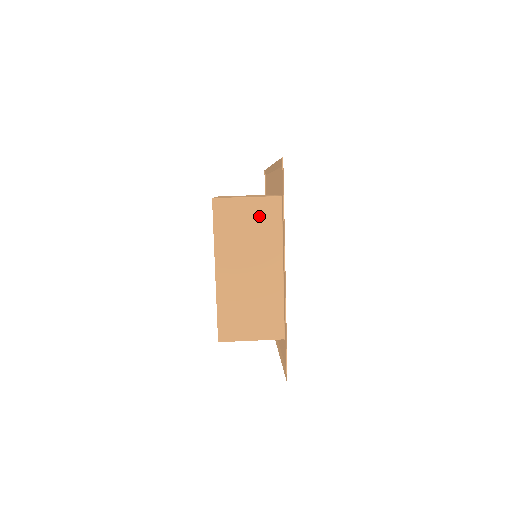
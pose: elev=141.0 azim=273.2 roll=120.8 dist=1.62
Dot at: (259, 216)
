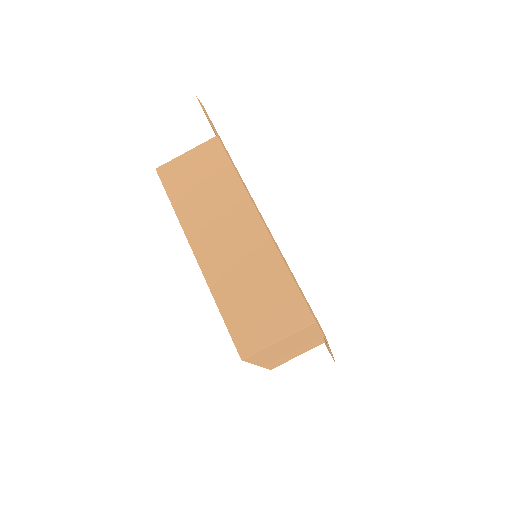
Dot at: (294, 338)
